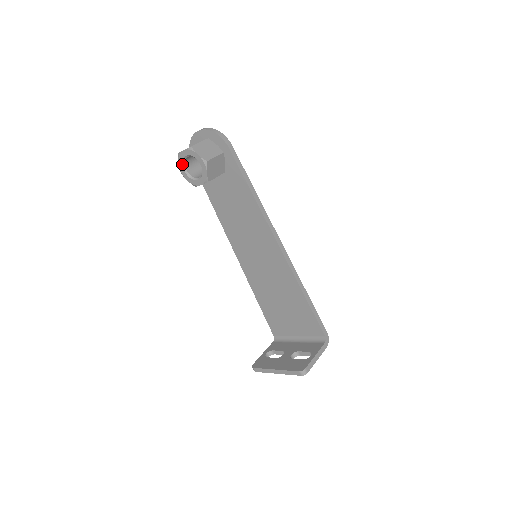
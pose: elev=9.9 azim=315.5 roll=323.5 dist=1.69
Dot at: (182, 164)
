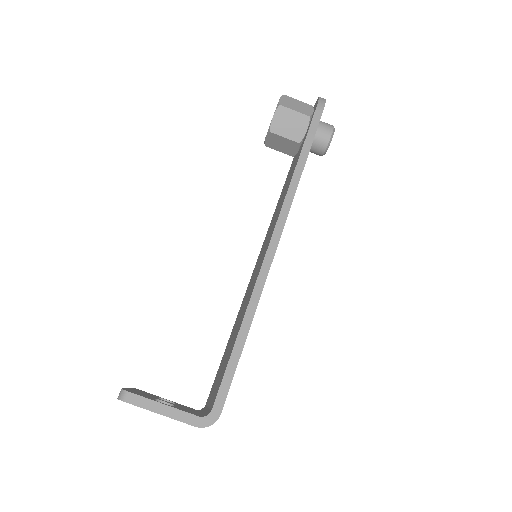
Dot at: occluded
